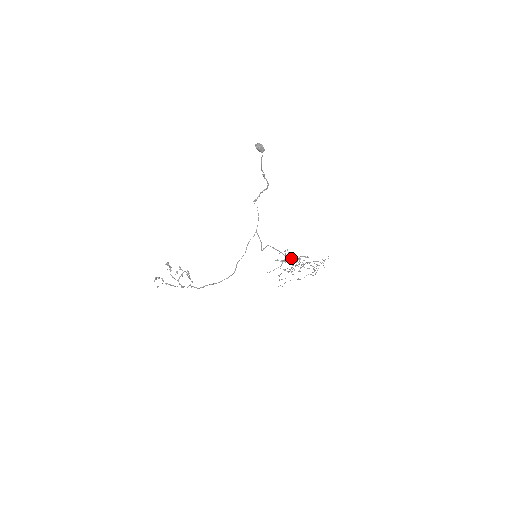
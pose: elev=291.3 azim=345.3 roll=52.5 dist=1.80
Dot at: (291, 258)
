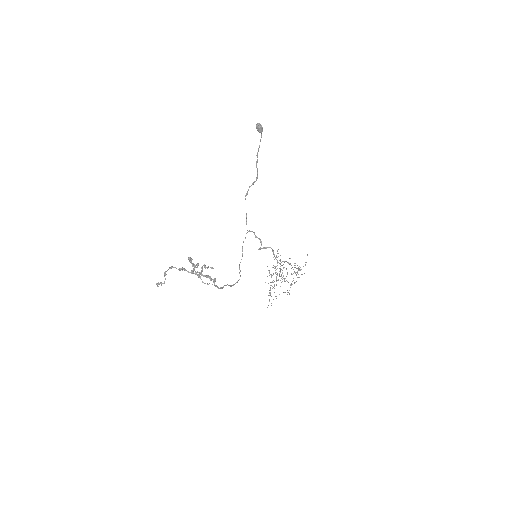
Dot at: (279, 263)
